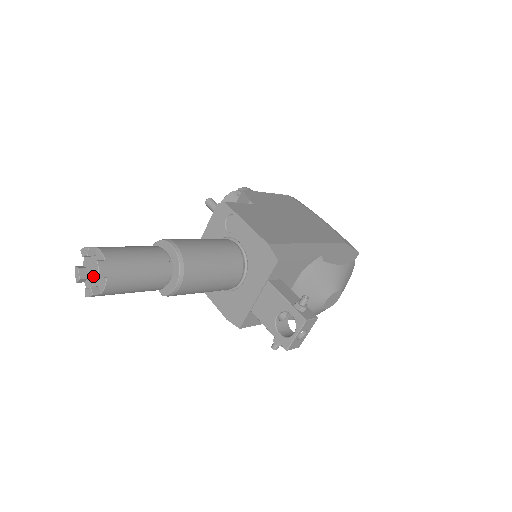
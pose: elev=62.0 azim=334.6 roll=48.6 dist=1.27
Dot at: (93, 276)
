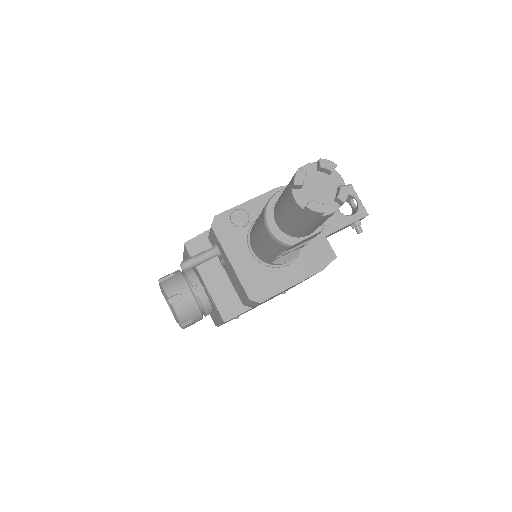
Dot at: (323, 193)
